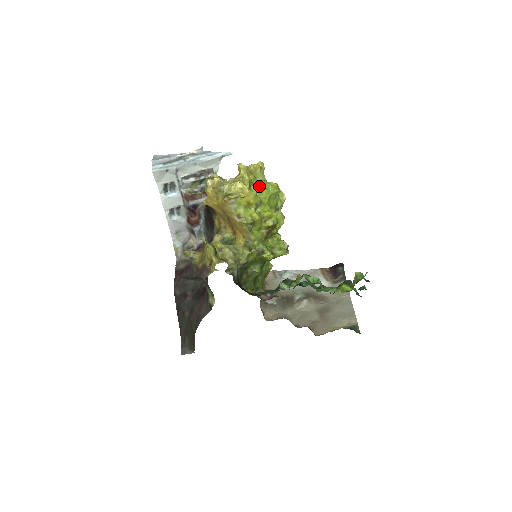
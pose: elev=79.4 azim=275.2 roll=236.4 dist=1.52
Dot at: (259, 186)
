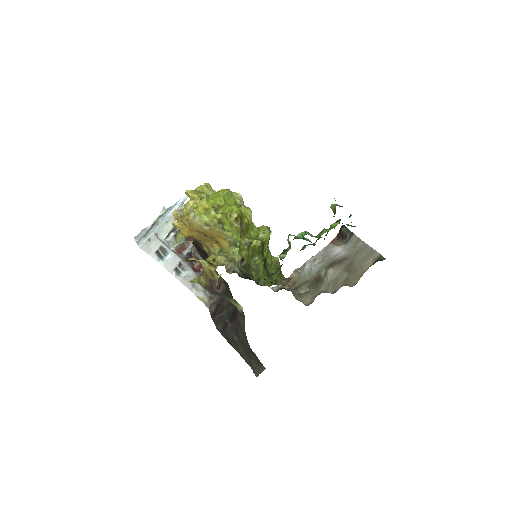
Dot at: (211, 197)
